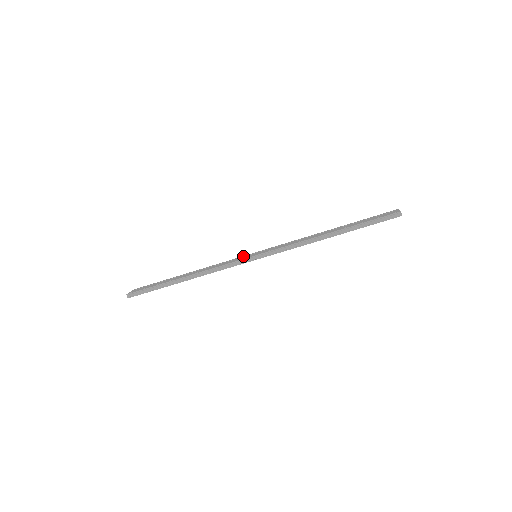
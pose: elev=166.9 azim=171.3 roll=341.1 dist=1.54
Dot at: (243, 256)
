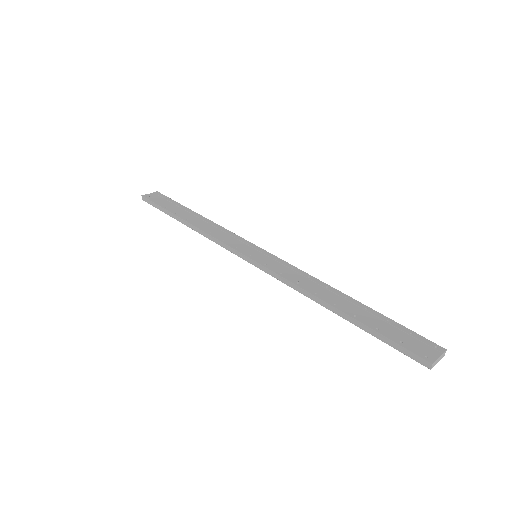
Dot at: (249, 243)
